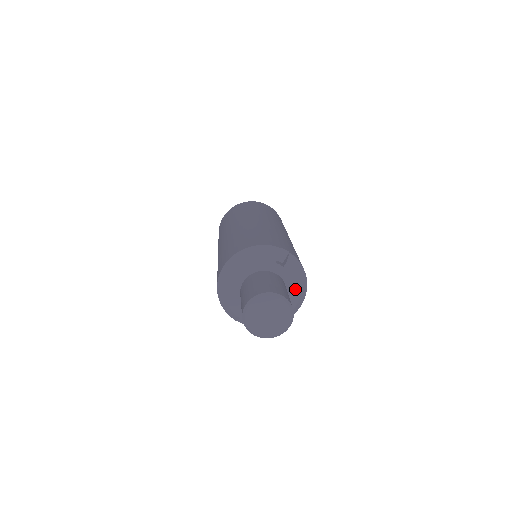
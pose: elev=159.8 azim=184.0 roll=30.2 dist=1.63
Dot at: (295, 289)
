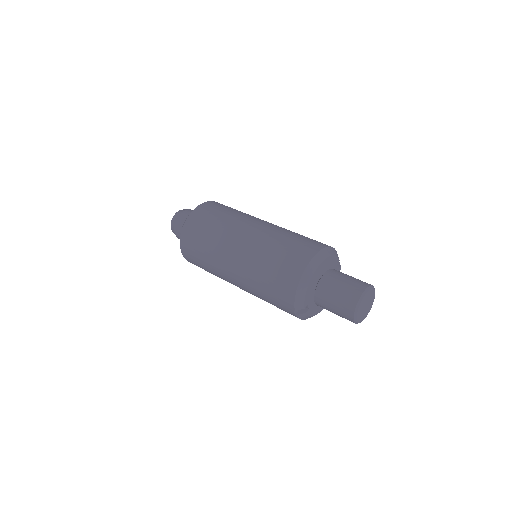
Dot at: occluded
